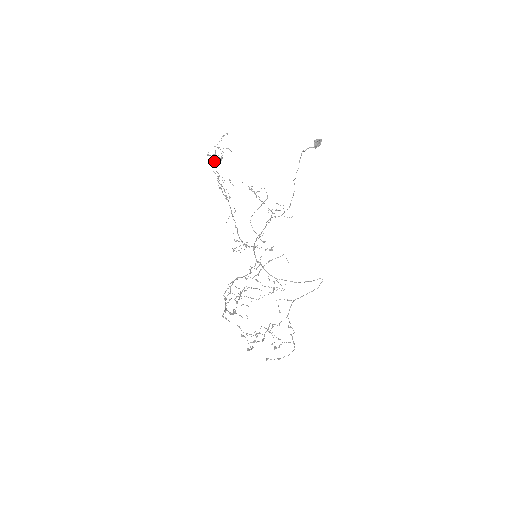
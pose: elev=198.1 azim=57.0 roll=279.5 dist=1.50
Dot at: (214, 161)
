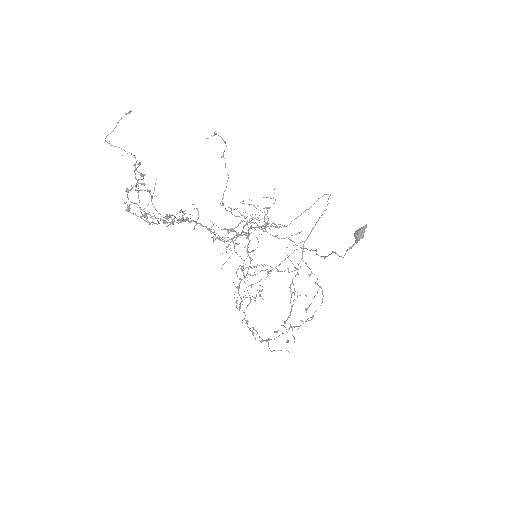
Dot at: occluded
